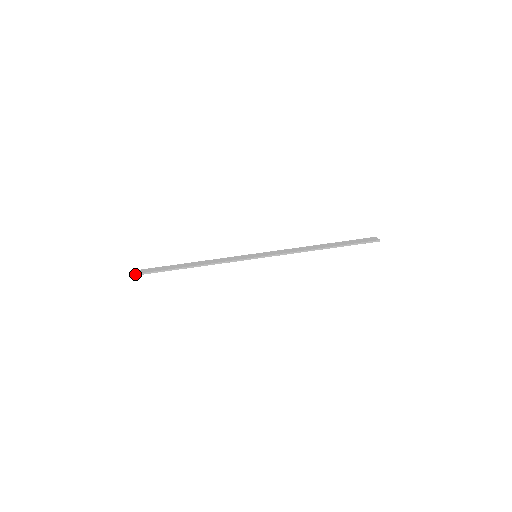
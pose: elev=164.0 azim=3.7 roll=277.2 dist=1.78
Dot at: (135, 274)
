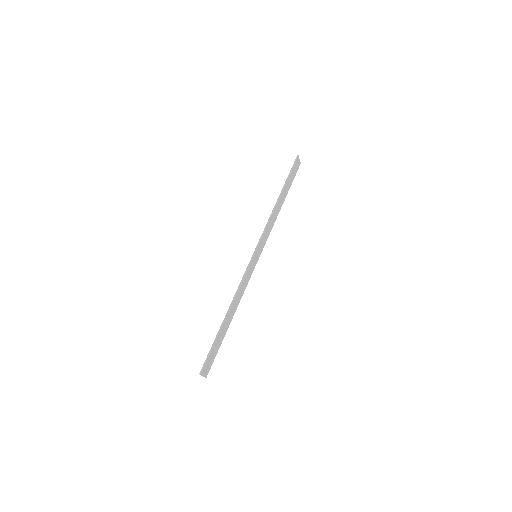
Dot at: (201, 369)
